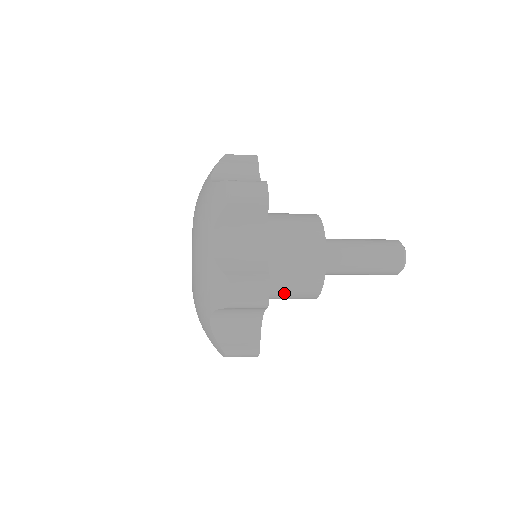
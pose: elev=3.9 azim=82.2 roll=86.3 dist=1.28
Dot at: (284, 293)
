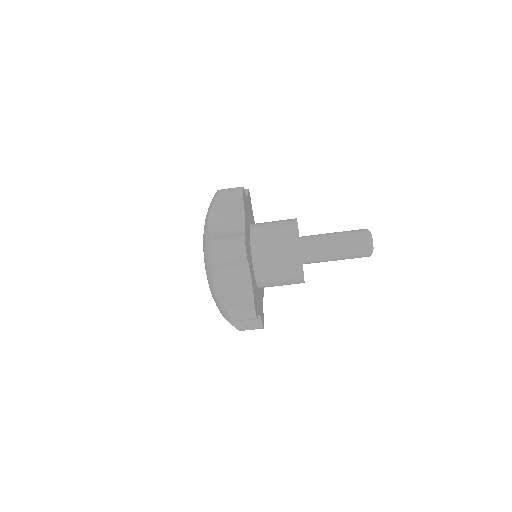
Dot at: (271, 242)
